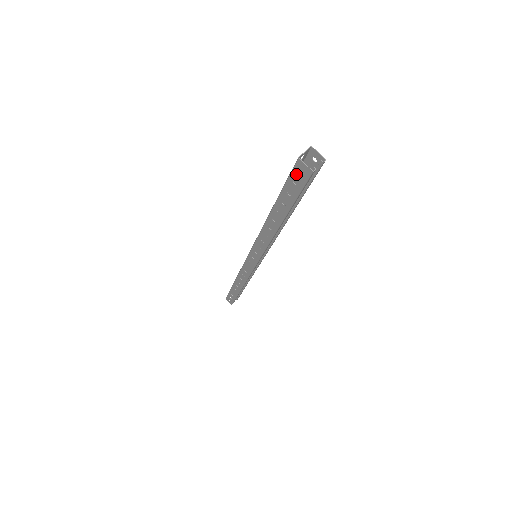
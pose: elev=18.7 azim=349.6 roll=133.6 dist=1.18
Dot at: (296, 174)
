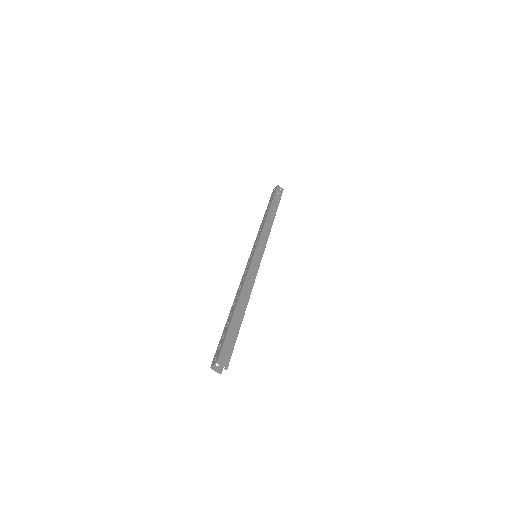
Dot at: occluded
